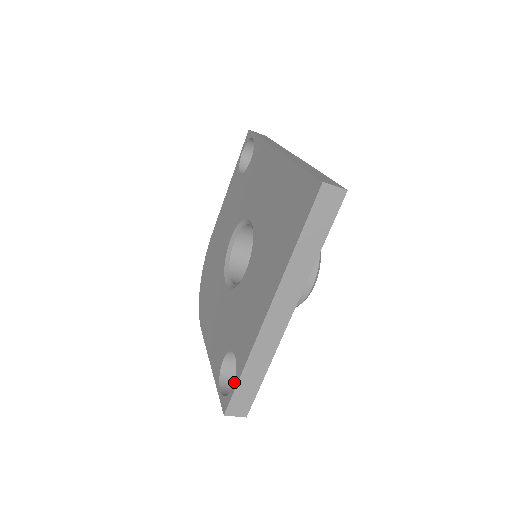
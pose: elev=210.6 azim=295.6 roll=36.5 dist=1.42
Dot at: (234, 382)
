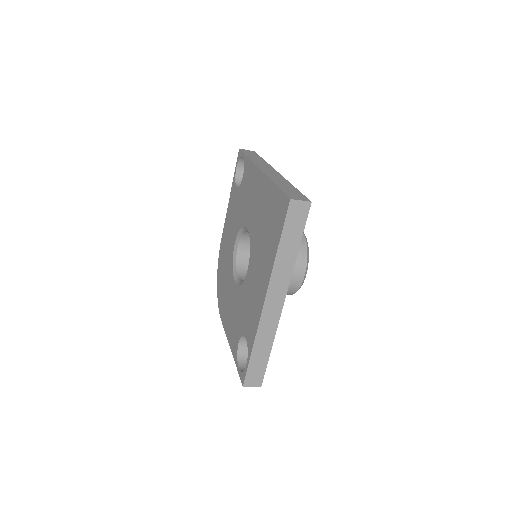
Dot at: (247, 360)
